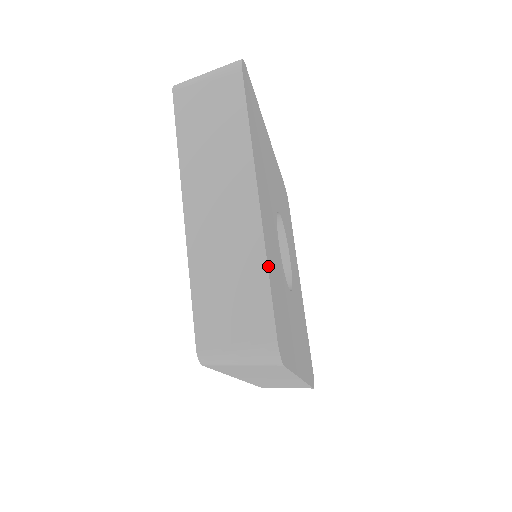
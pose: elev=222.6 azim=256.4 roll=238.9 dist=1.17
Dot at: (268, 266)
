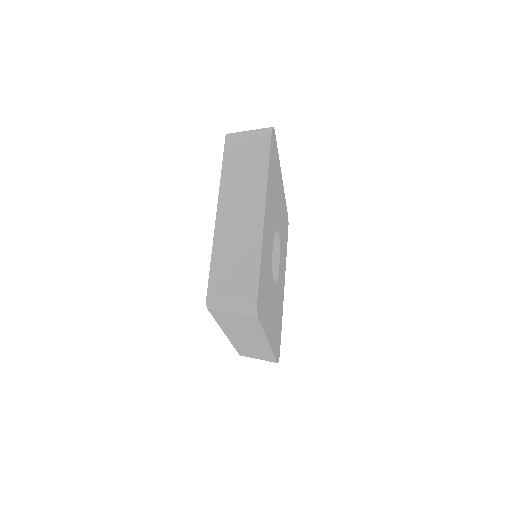
Dot at: (261, 255)
